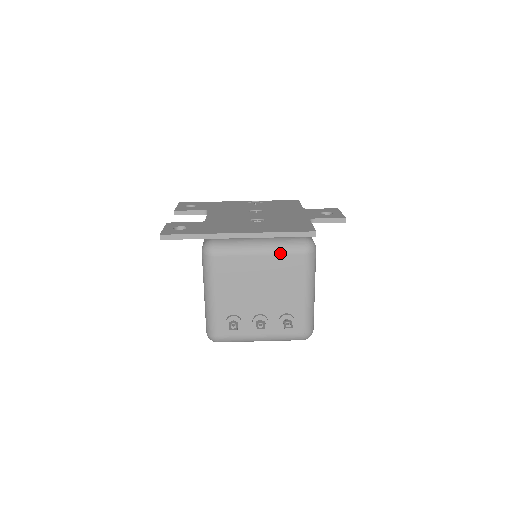
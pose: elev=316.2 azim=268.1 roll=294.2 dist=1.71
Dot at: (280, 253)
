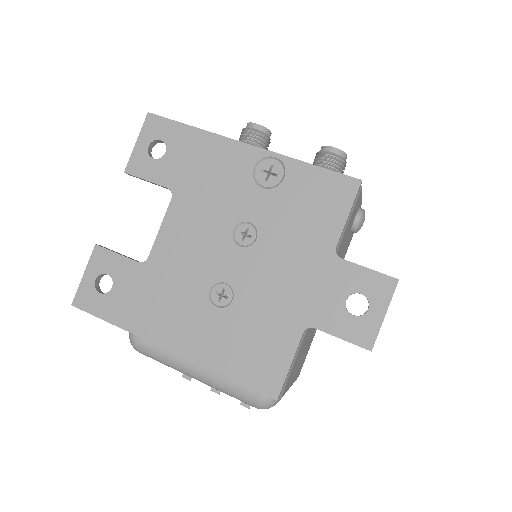
Dot at: occluded
